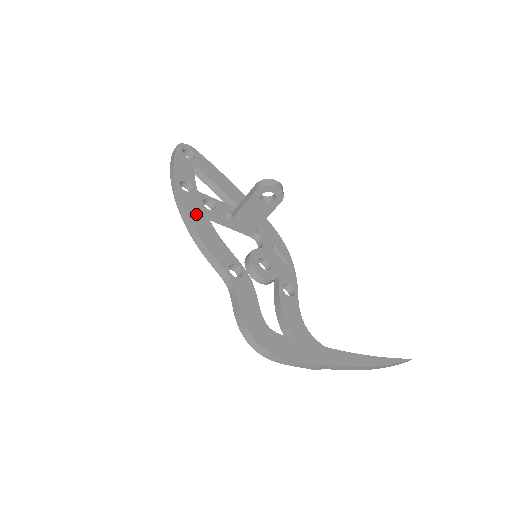
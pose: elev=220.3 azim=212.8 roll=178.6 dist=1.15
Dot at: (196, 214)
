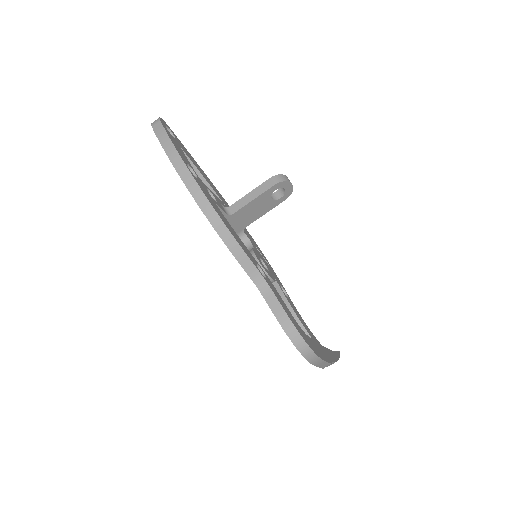
Dot at: (214, 205)
